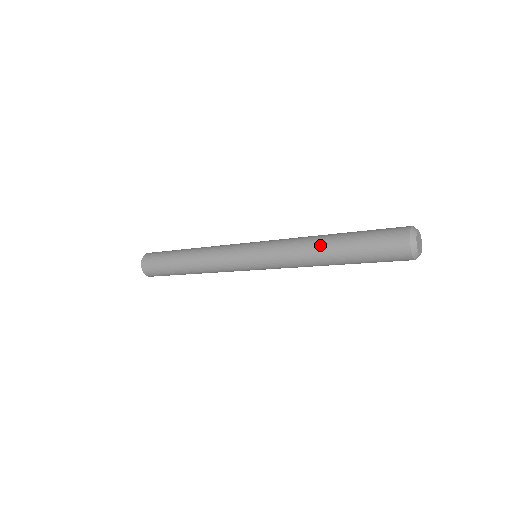
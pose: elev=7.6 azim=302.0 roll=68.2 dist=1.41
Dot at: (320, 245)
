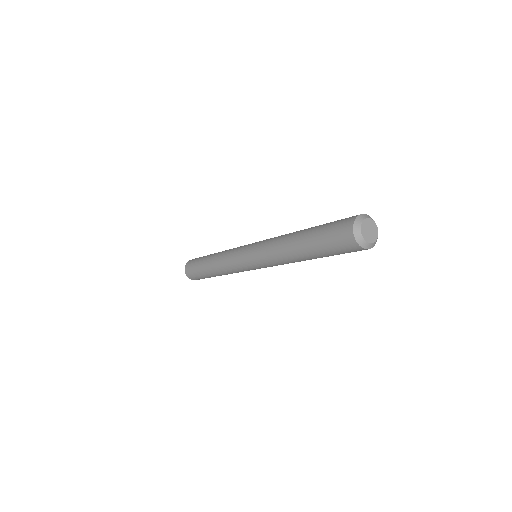
Dot at: (291, 238)
